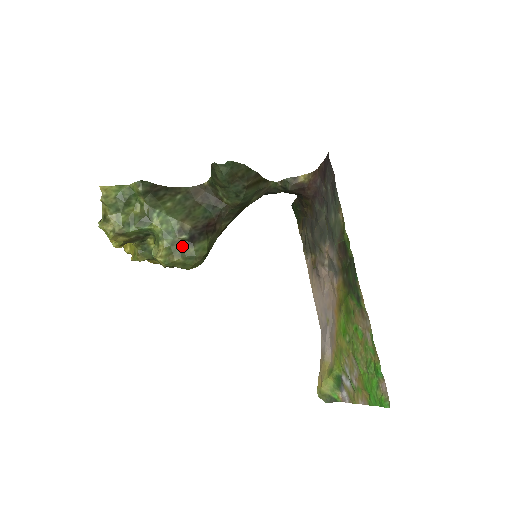
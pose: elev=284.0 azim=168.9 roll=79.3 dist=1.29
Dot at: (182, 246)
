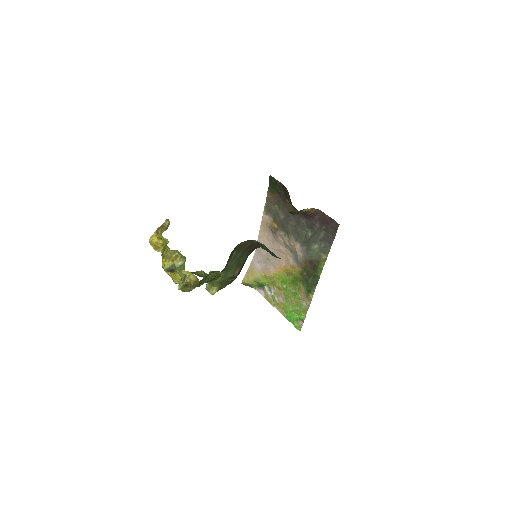
Dot at: (228, 282)
